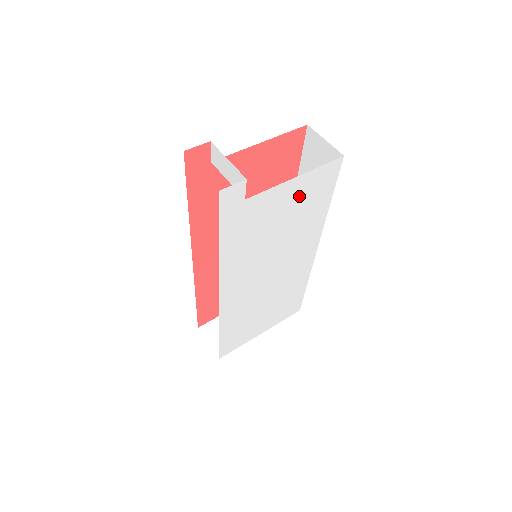
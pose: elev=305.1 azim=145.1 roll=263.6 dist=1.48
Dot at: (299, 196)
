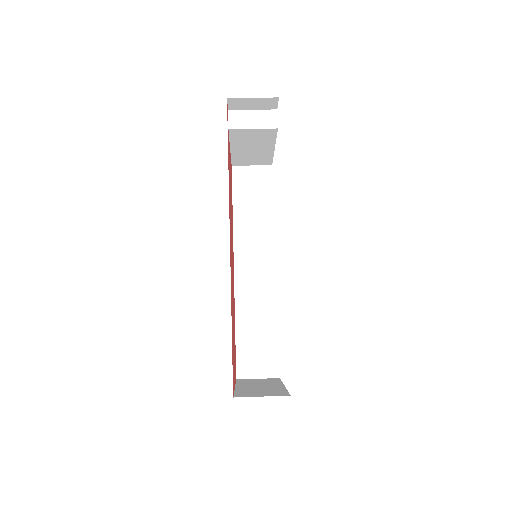
Dot at: occluded
